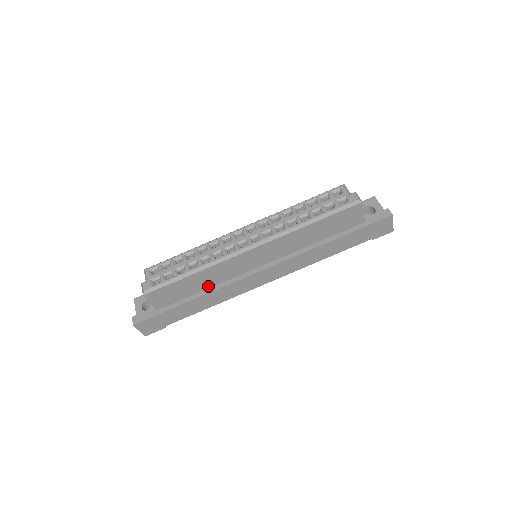
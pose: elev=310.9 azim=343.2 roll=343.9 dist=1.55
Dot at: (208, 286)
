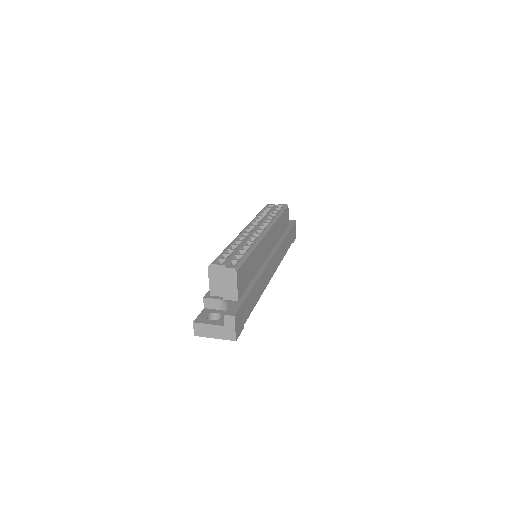
Dot at: (255, 273)
